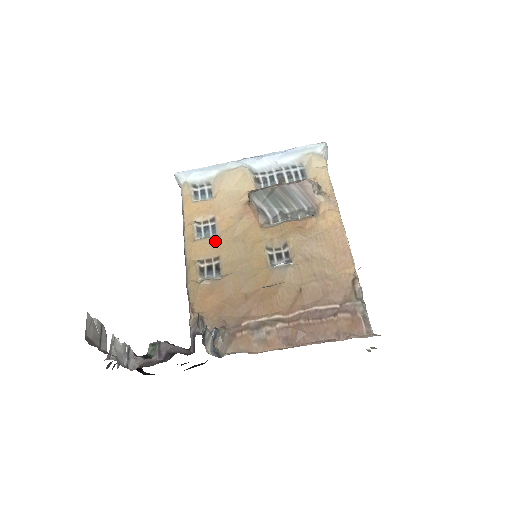
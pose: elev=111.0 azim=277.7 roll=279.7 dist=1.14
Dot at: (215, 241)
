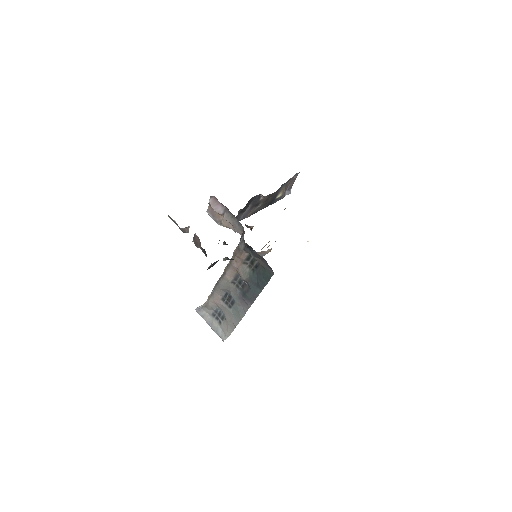
Dot at: occluded
